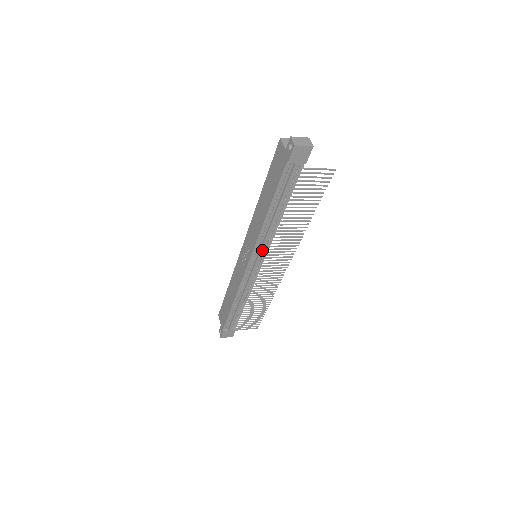
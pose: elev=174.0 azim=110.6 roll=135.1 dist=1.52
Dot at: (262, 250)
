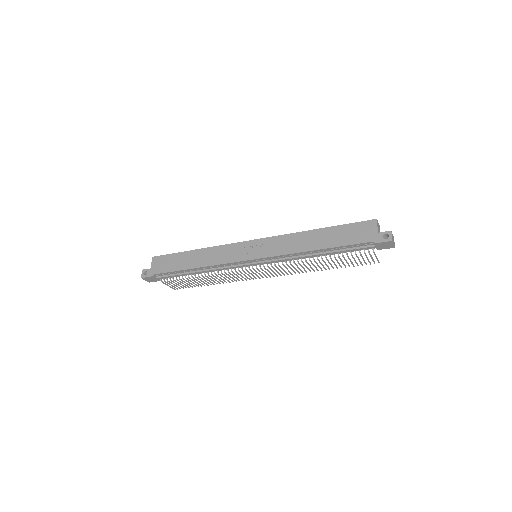
Dot at: (274, 261)
